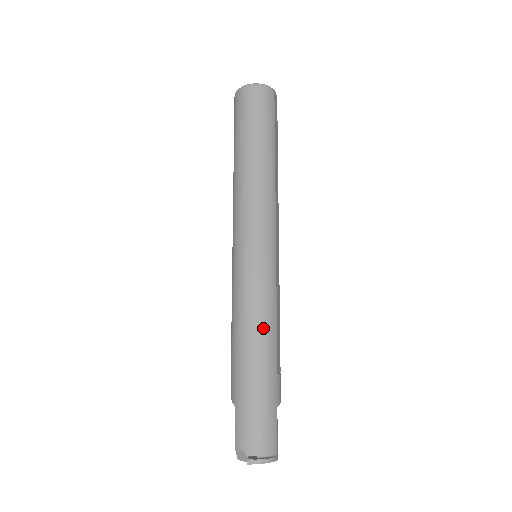
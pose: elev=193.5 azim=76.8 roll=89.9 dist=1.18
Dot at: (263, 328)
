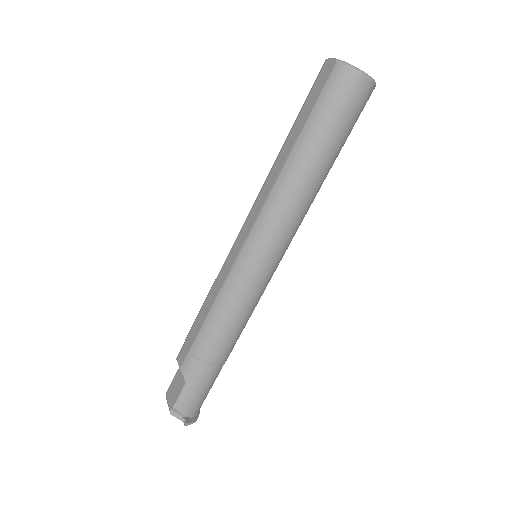
Dot at: (240, 332)
